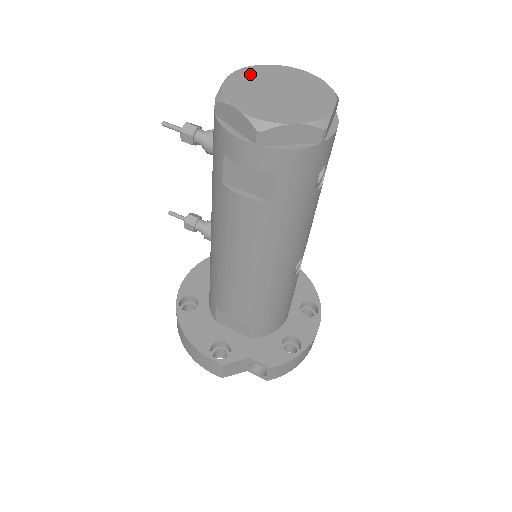
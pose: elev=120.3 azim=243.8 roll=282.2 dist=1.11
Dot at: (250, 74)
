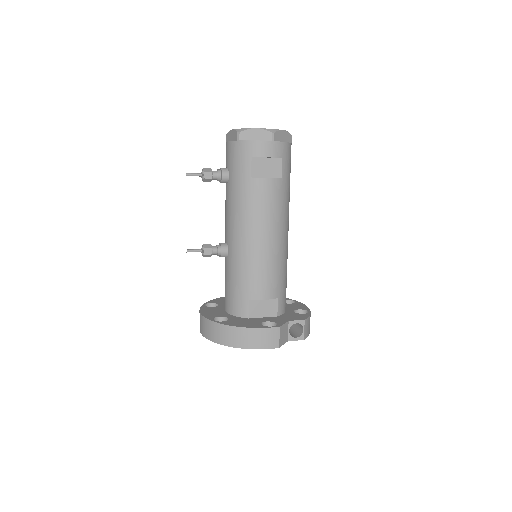
Dot at: occluded
